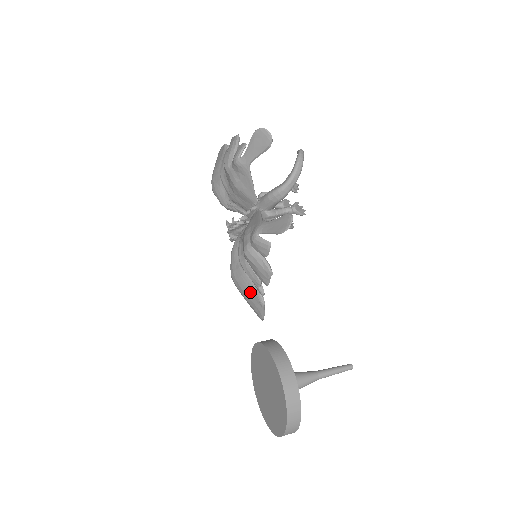
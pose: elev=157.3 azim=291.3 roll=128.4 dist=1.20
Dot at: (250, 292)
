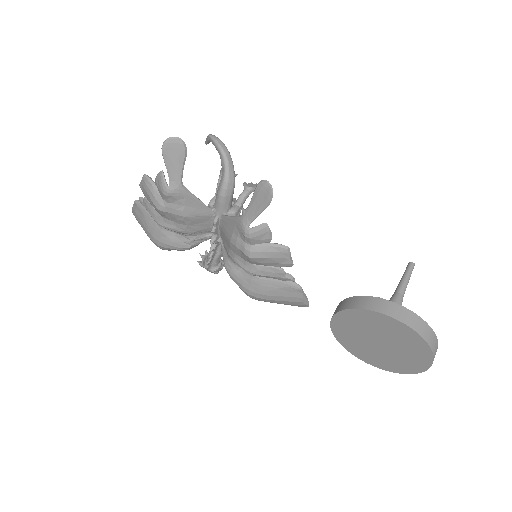
Dot at: (280, 290)
